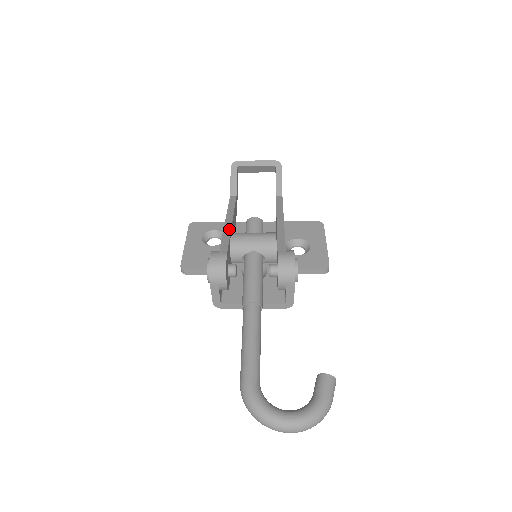
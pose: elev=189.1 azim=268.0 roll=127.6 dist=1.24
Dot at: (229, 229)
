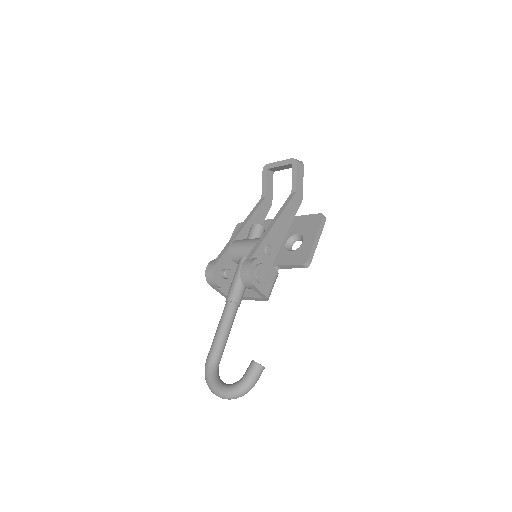
Dot at: (234, 237)
